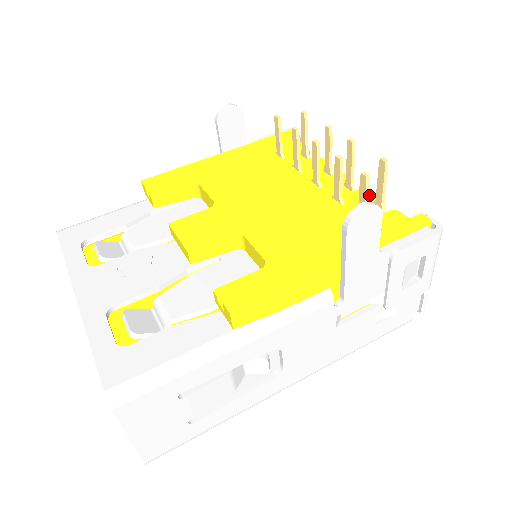
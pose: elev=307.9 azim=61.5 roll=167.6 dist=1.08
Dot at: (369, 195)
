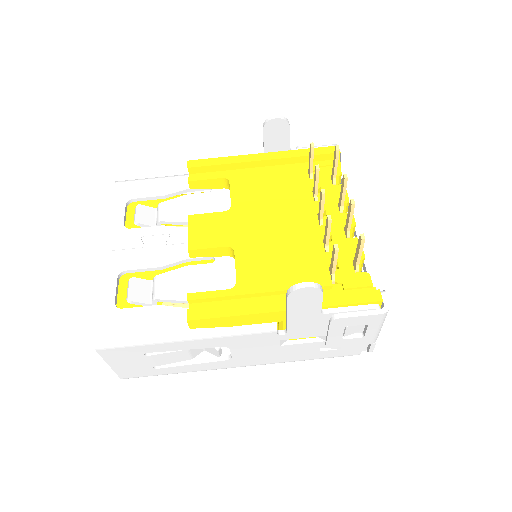
Dot at: occluded
